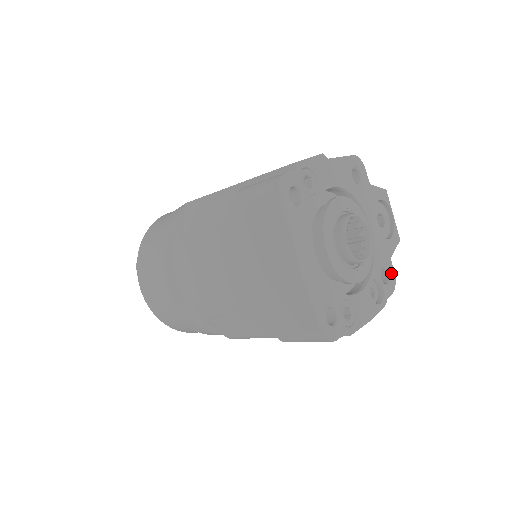
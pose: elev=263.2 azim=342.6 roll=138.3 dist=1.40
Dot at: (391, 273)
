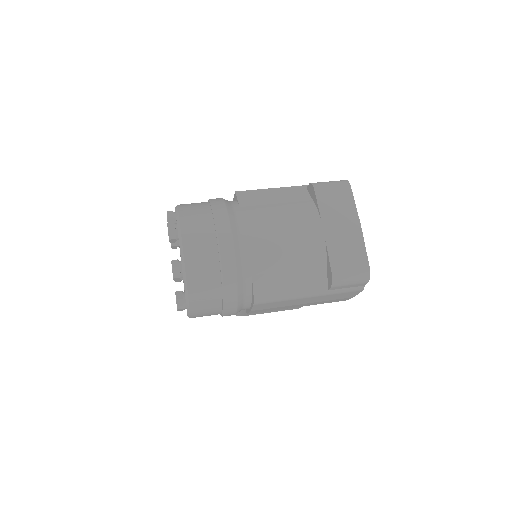
Dot at: occluded
